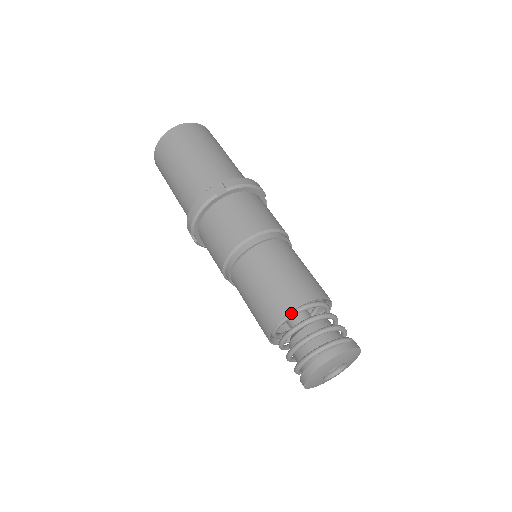
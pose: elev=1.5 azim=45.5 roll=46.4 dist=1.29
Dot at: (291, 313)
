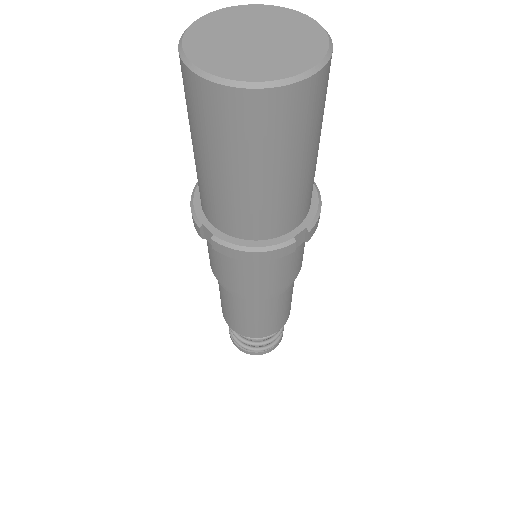
Dot at: occluded
